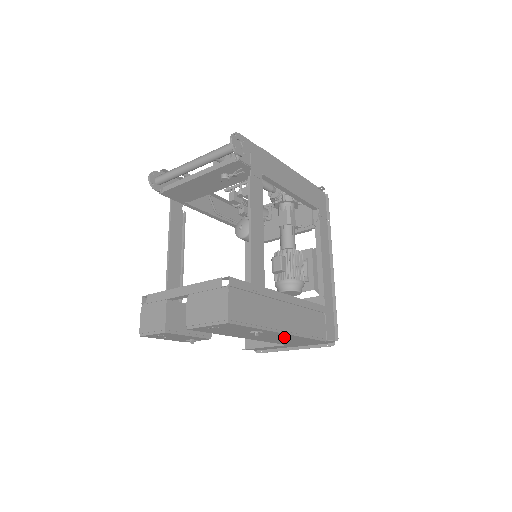
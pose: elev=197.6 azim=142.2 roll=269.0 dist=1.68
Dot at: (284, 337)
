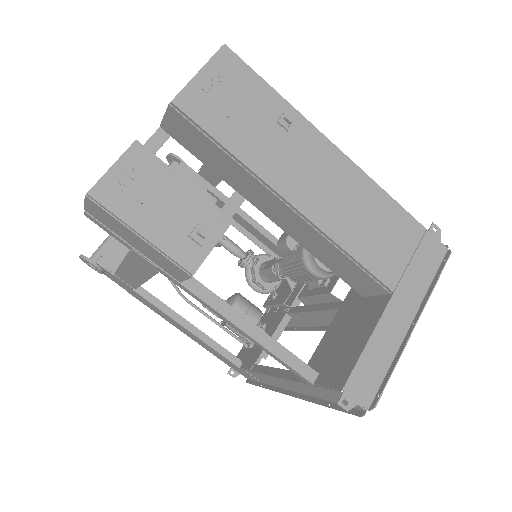
Dot at: (347, 186)
